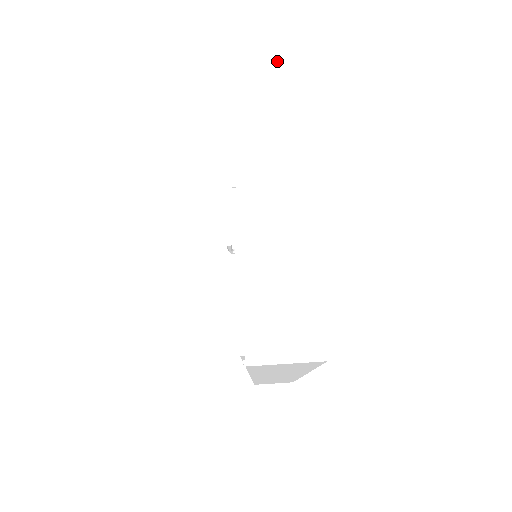
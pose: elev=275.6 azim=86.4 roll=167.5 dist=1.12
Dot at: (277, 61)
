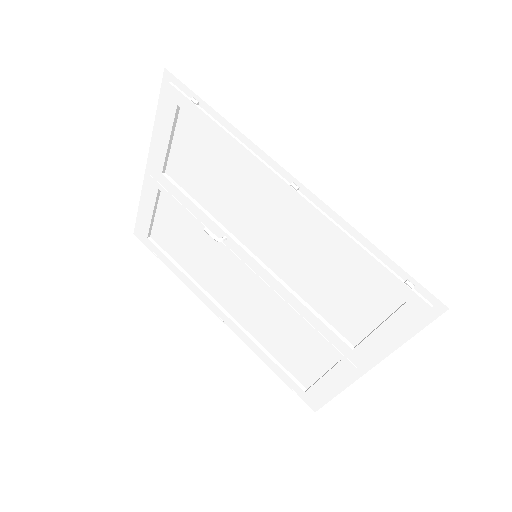
Dot at: occluded
